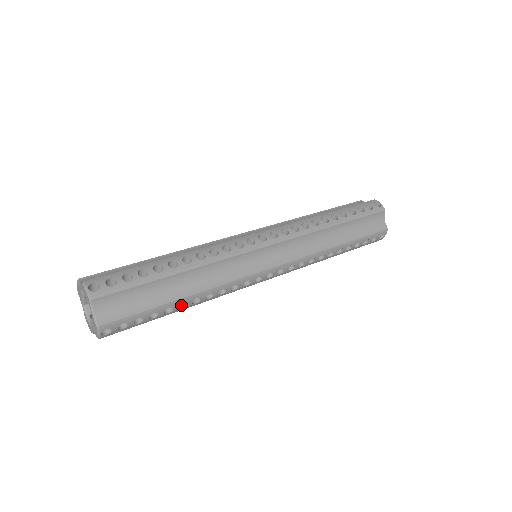
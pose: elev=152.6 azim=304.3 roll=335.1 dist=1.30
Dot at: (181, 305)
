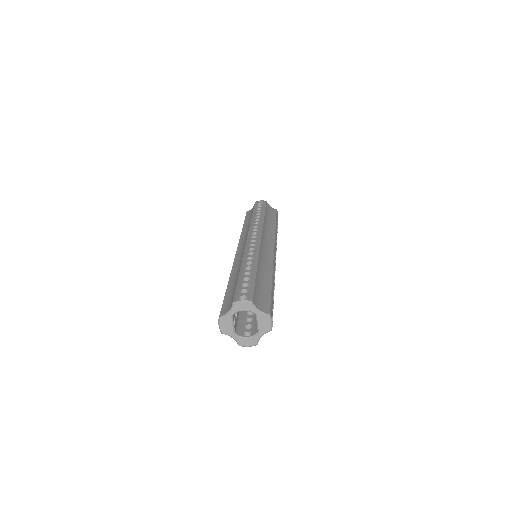
Dot at: occluded
